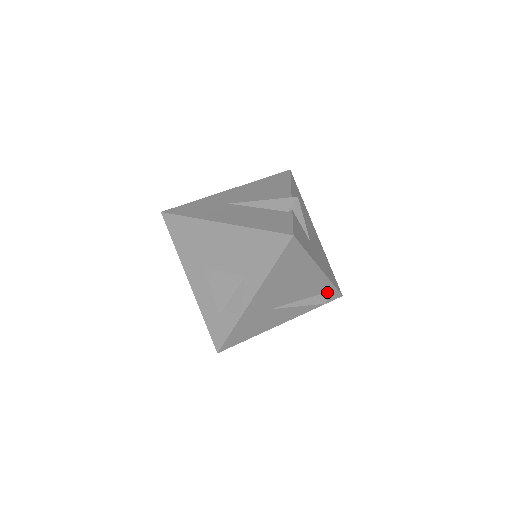
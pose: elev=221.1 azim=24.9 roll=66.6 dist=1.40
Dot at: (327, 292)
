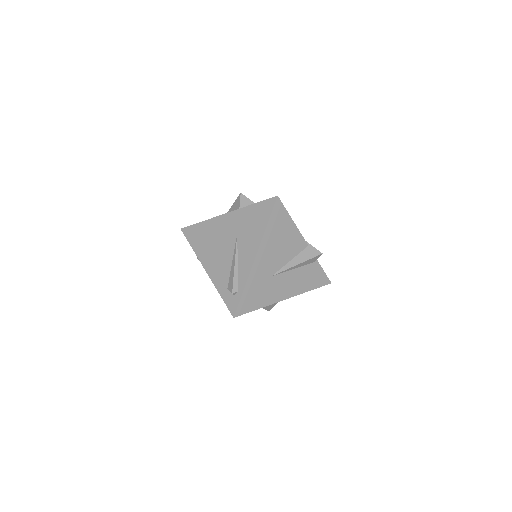
Dot at: occluded
